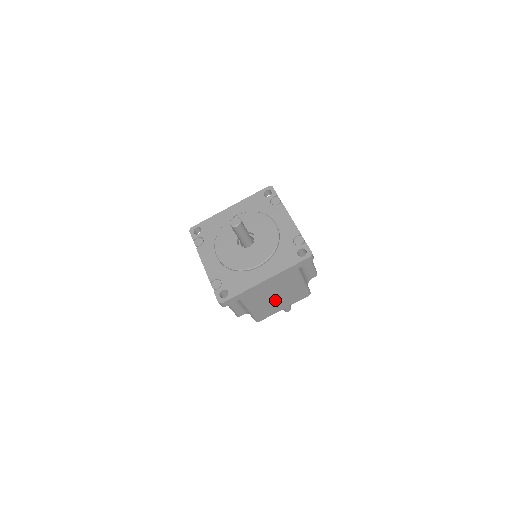
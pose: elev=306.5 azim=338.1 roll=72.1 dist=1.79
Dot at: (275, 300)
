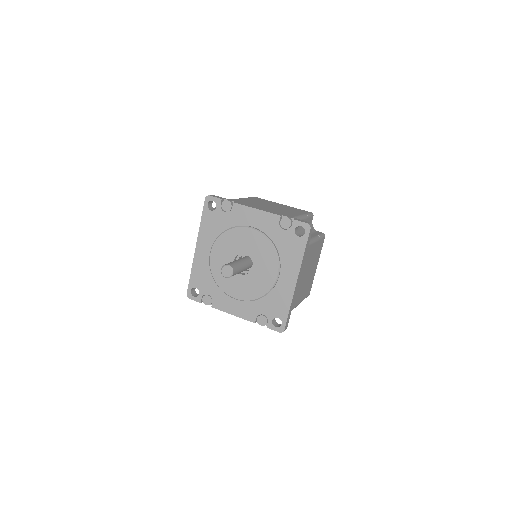
Dot at: (309, 274)
